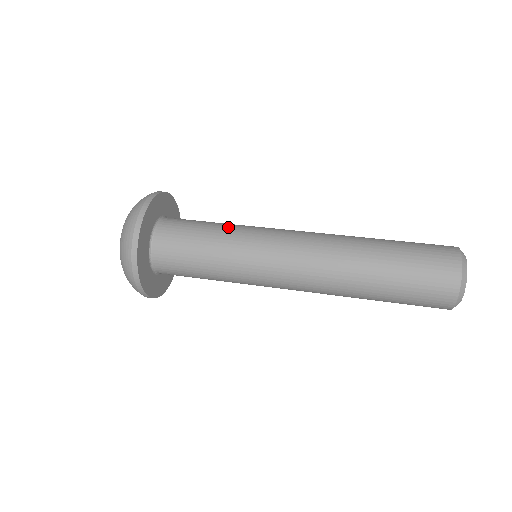
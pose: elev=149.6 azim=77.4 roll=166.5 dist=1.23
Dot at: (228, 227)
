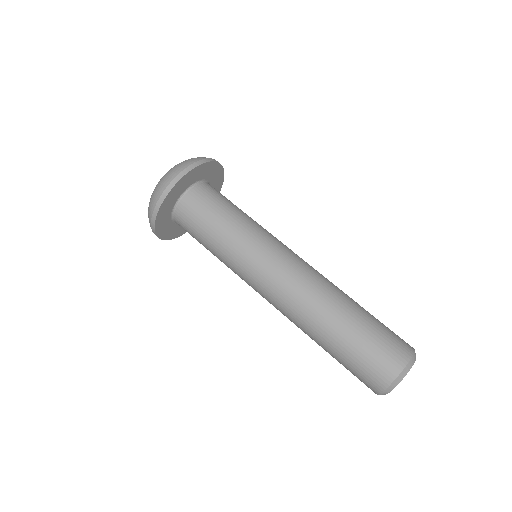
Dot at: (230, 236)
